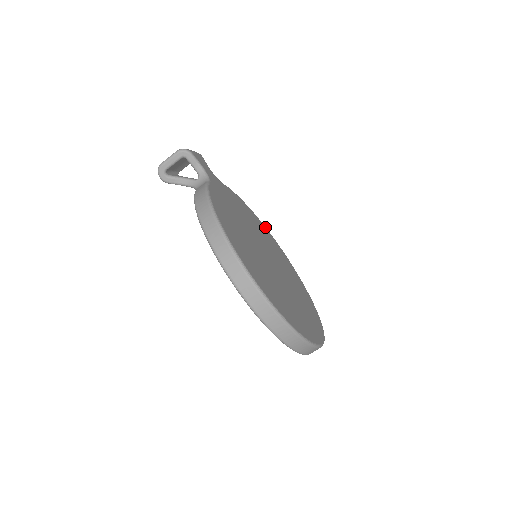
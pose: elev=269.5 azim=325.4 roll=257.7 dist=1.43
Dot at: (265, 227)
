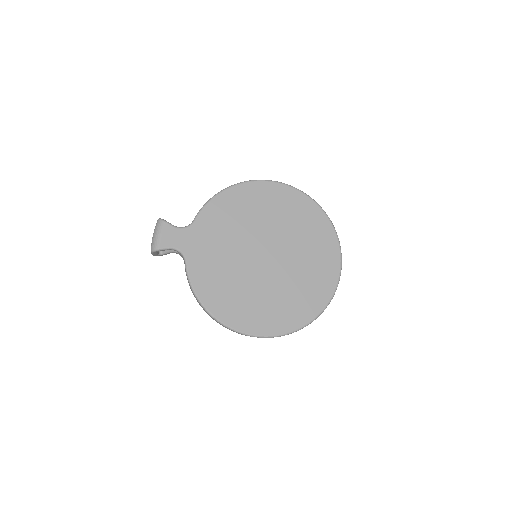
Dot at: (252, 183)
